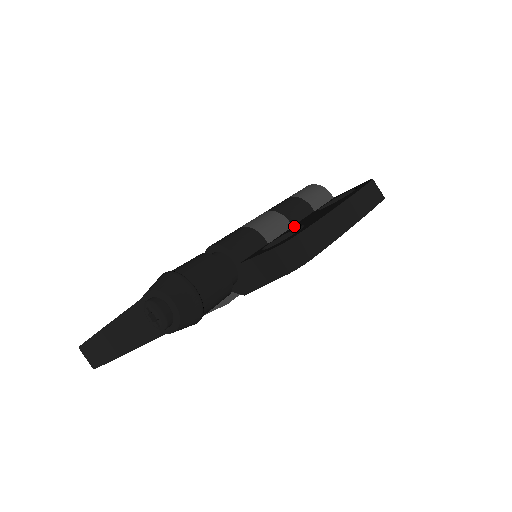
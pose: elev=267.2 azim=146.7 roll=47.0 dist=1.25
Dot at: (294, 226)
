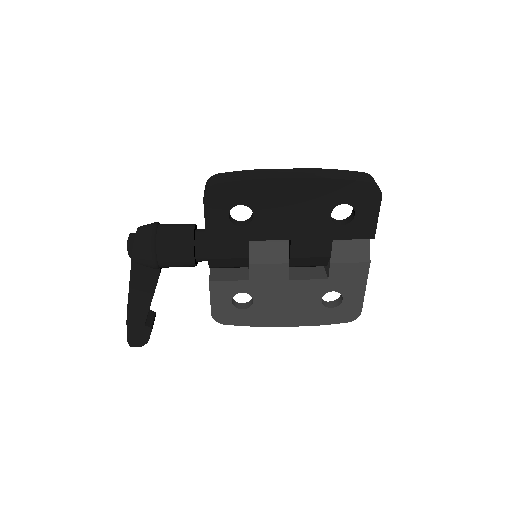
Dot at: occluded
